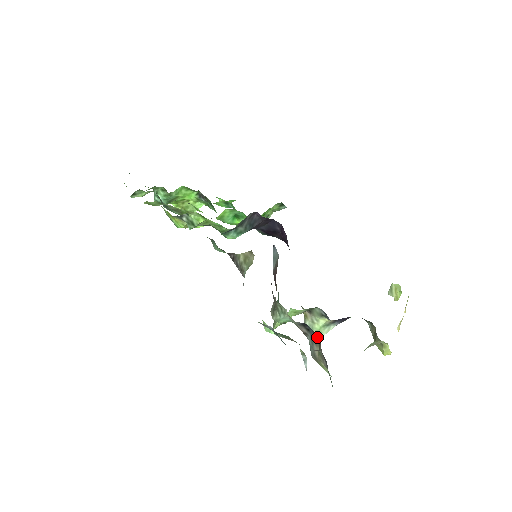
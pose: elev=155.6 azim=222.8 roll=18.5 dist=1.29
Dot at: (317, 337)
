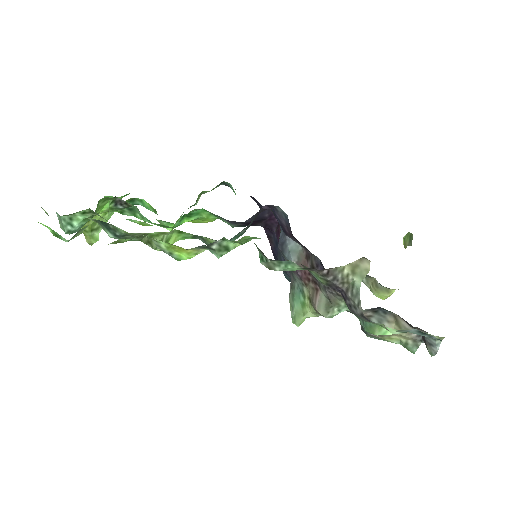
Dot at: (392, 315)
